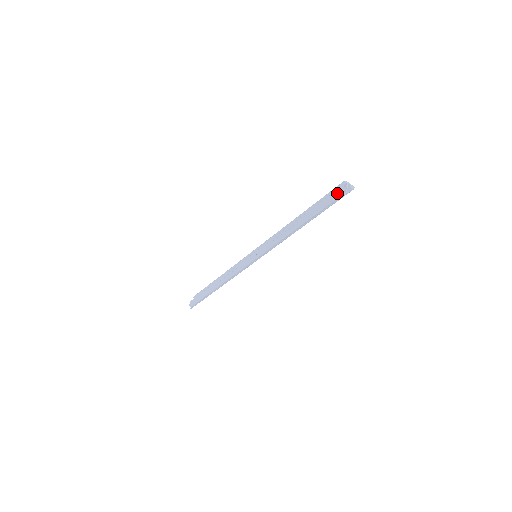
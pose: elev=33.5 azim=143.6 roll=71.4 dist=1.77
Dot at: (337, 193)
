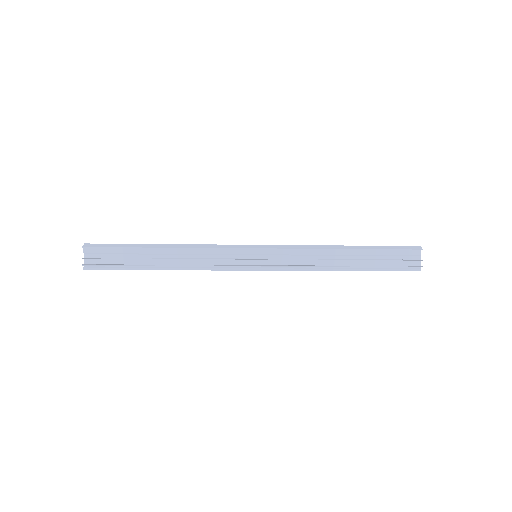
Dot at: (416, 267)
